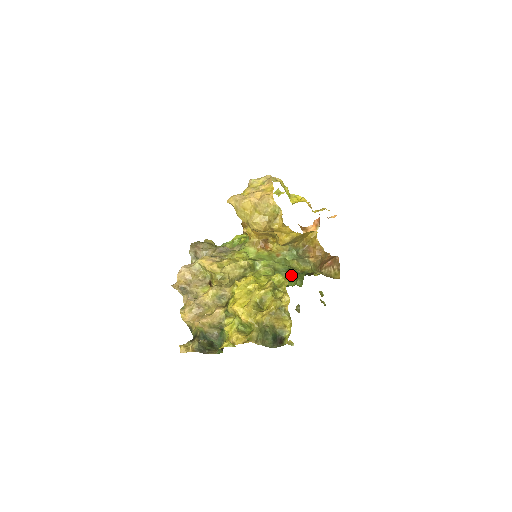
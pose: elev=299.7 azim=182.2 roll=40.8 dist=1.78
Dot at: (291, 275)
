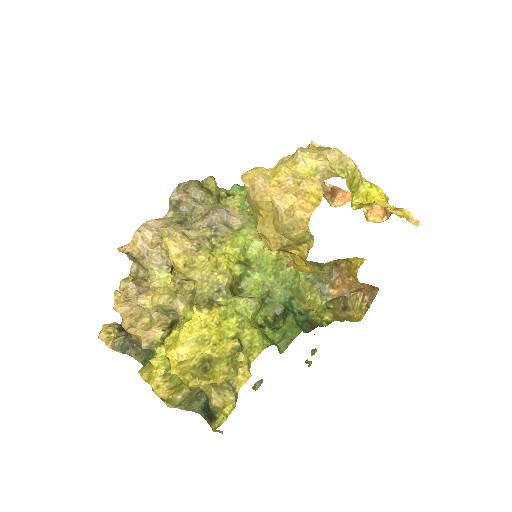
Dot at: (285, 315)
